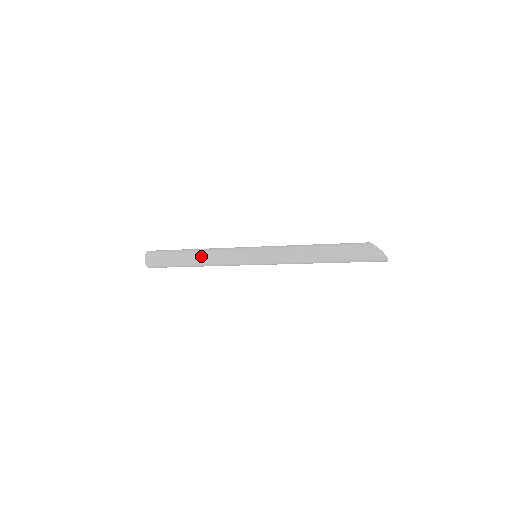
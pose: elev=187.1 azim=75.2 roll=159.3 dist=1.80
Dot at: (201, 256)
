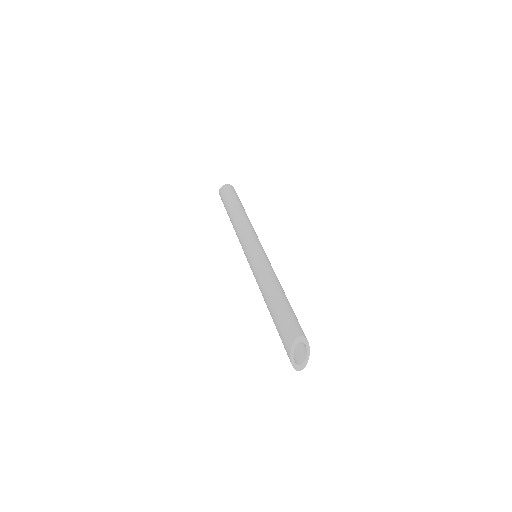
Dot at: (232, 223)
